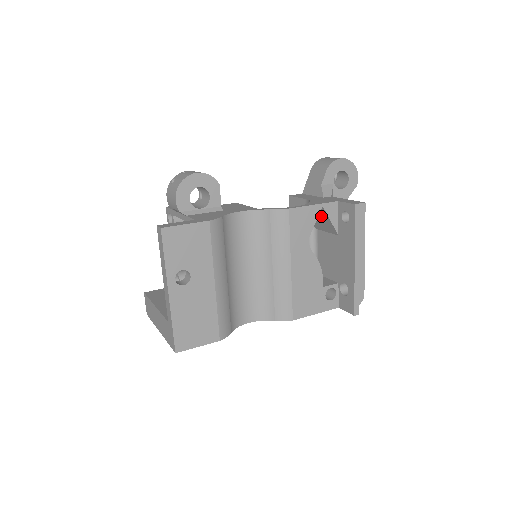
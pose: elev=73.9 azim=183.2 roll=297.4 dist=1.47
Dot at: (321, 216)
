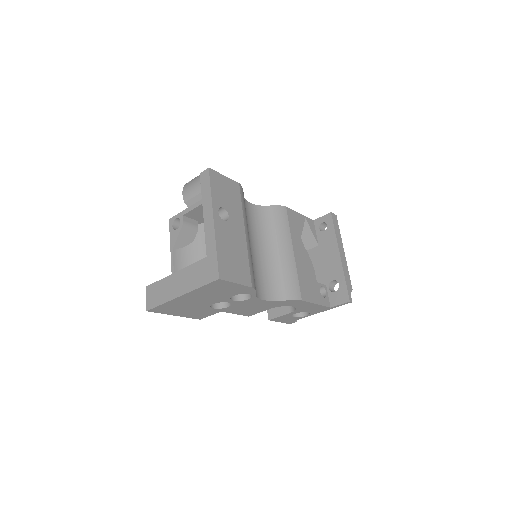
Dot at: (302, 233)
